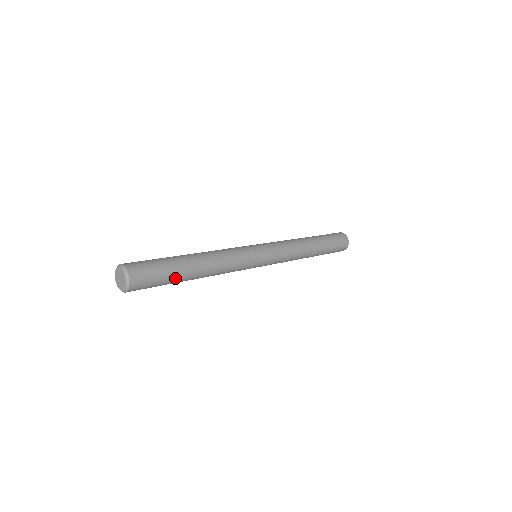
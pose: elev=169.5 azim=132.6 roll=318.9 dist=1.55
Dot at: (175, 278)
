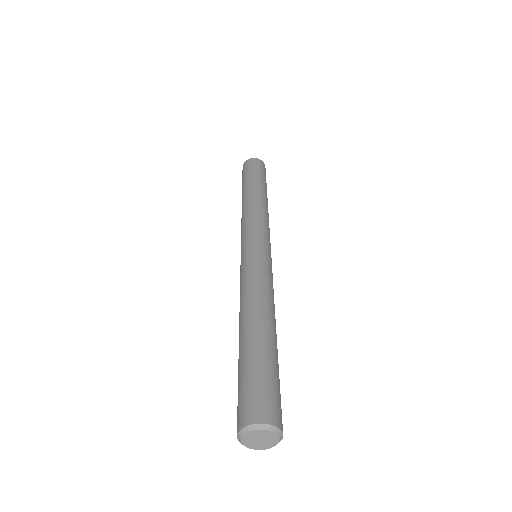
Dot at: occluded
